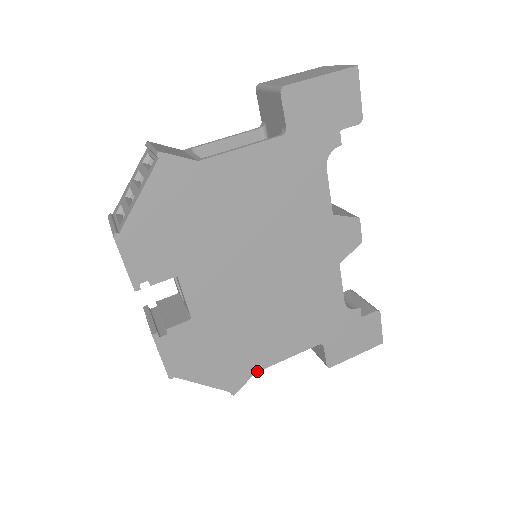
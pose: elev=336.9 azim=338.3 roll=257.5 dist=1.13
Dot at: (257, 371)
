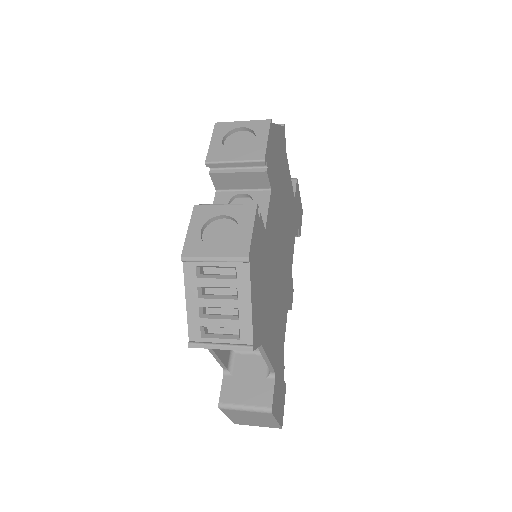
Dot at: (262, 344)
